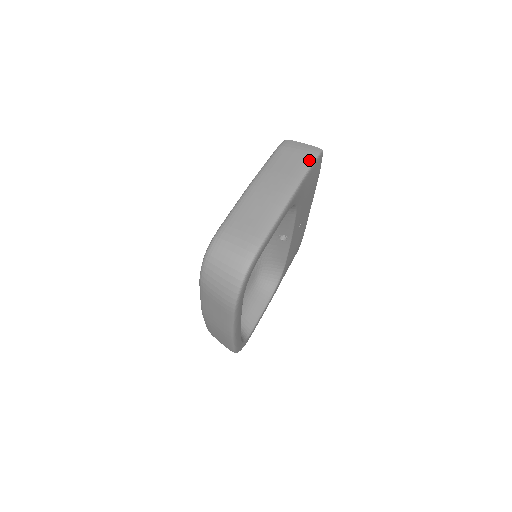
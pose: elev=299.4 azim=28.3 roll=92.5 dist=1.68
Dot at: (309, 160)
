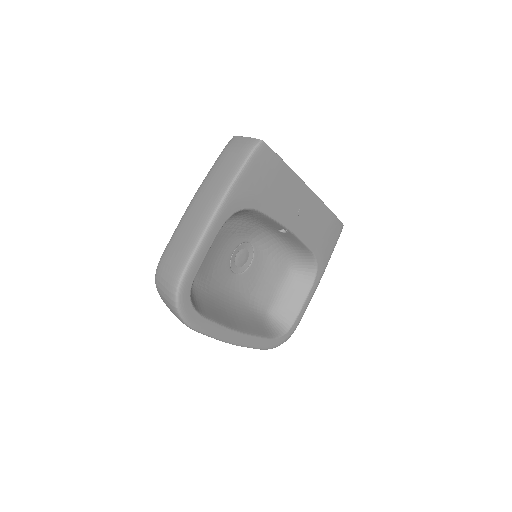
Dot at: (242, 159)
